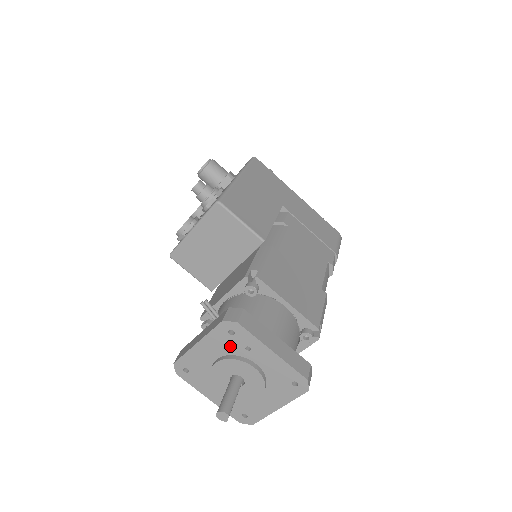
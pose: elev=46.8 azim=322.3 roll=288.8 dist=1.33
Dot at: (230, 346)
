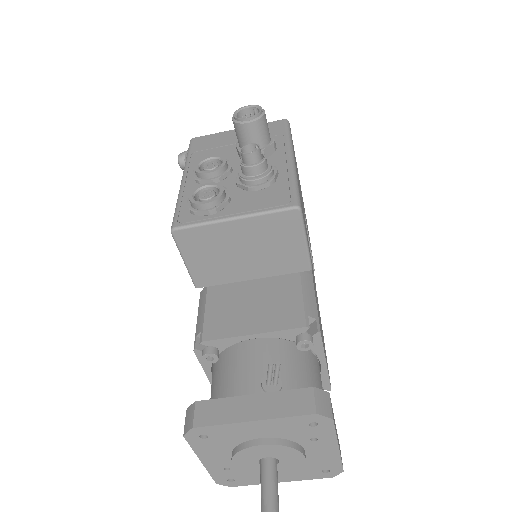
Dot at: (295, 433)
